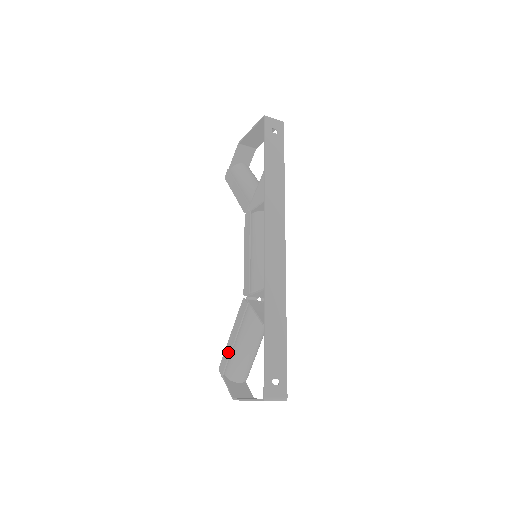
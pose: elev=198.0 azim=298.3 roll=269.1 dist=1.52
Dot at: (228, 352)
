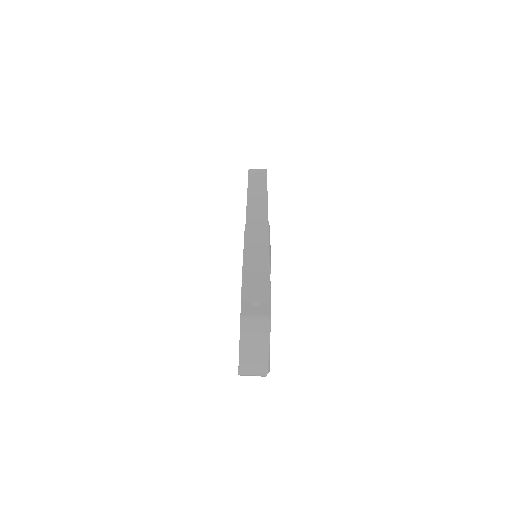
Dot at: (239, 343)
